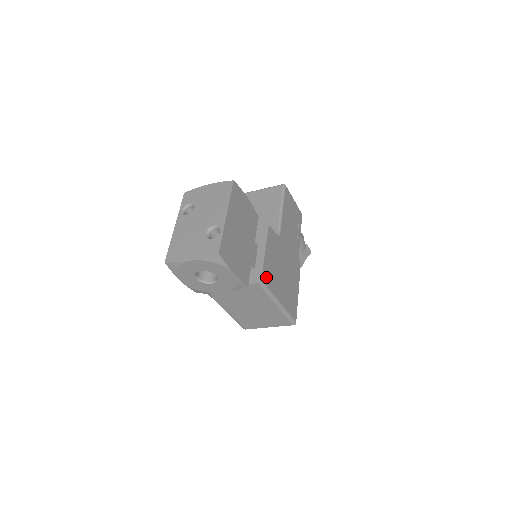
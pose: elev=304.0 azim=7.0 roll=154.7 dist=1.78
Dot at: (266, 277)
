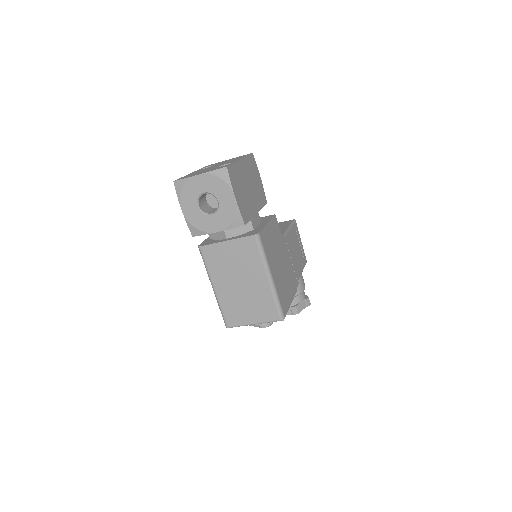
Dot at: (264, 239)
